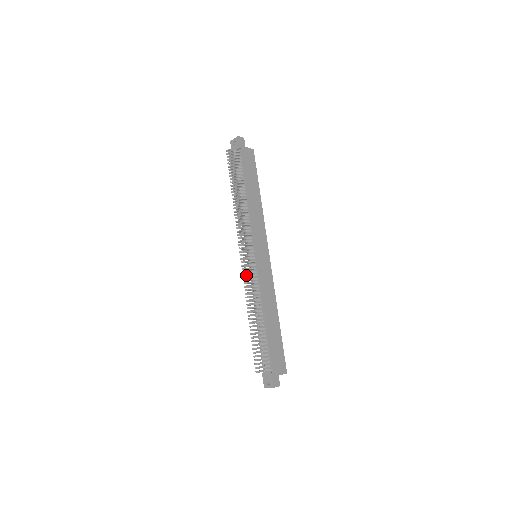
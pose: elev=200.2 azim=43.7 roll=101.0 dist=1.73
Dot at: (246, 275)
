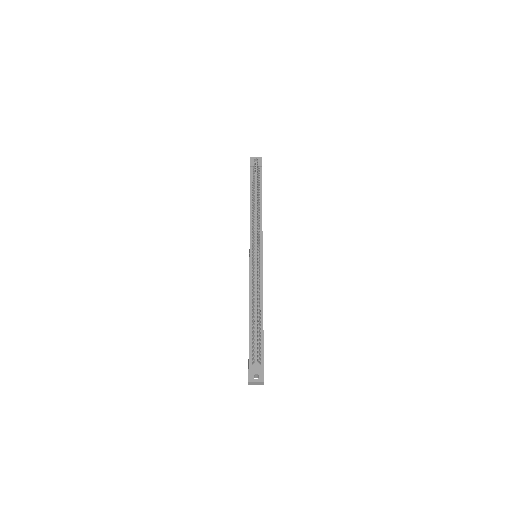
Dot at: (258, 263)
